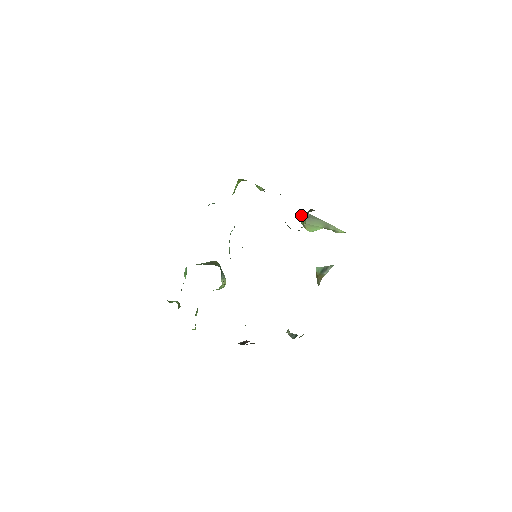
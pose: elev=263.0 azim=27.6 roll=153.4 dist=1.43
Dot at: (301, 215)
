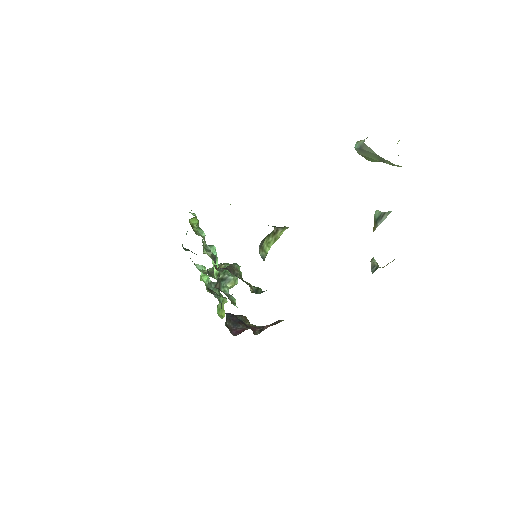
Dot at: (356, 143)
